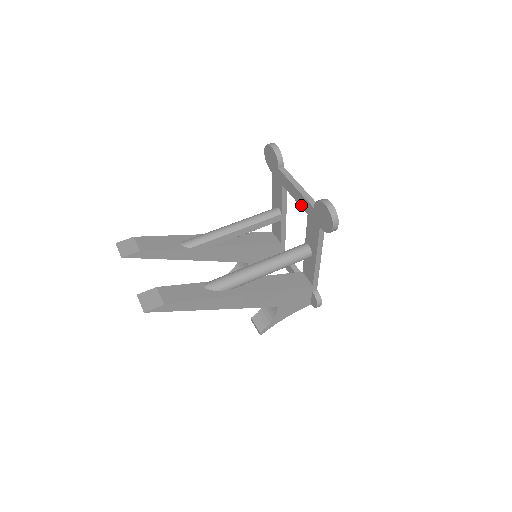
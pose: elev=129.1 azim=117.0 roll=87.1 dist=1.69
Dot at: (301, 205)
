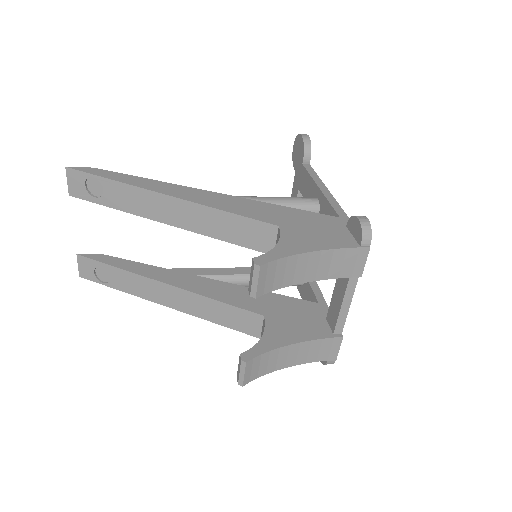
Dot at: occluded
